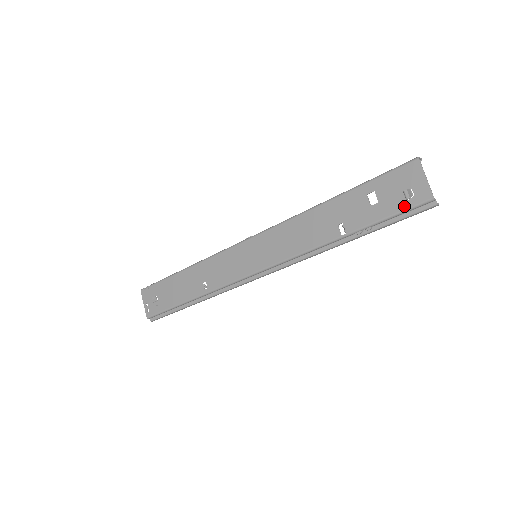
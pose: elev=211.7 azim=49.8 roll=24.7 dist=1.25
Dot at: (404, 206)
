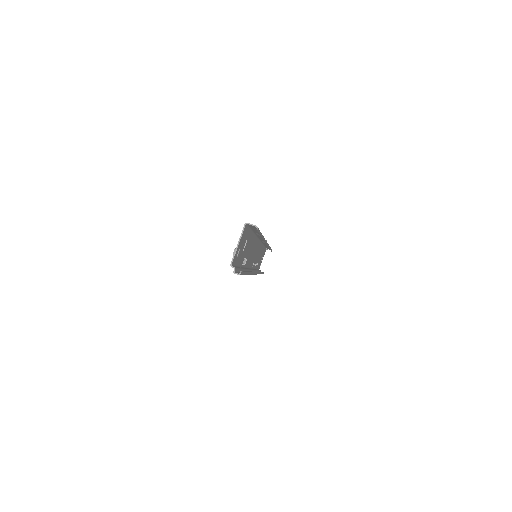
Dot at: (235, 262)
